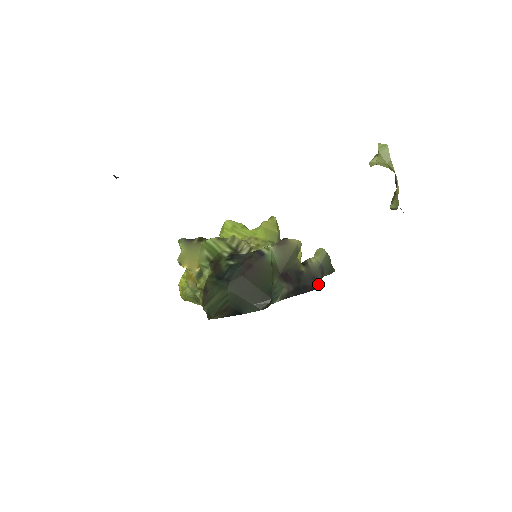
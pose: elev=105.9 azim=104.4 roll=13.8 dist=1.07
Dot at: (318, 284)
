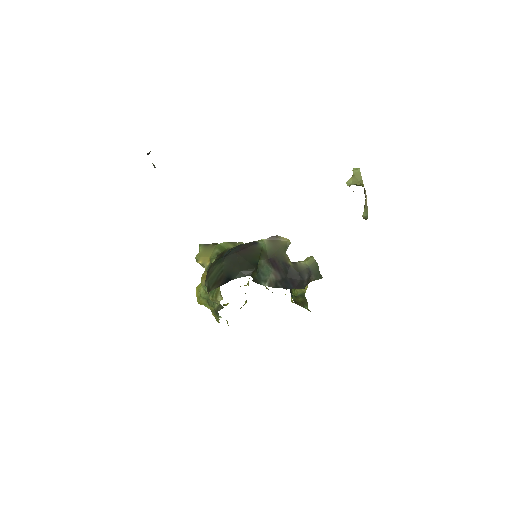
Dot at: (305, 283)
